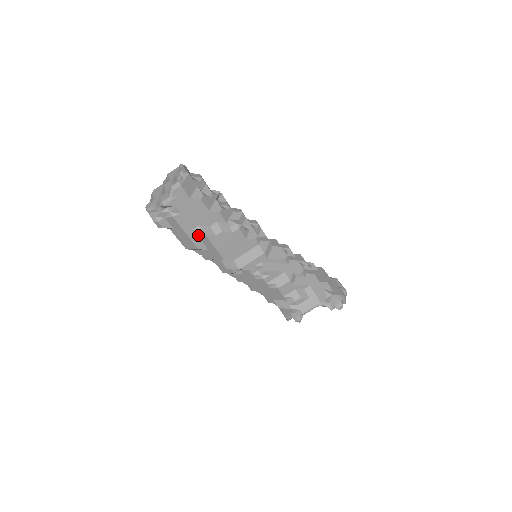
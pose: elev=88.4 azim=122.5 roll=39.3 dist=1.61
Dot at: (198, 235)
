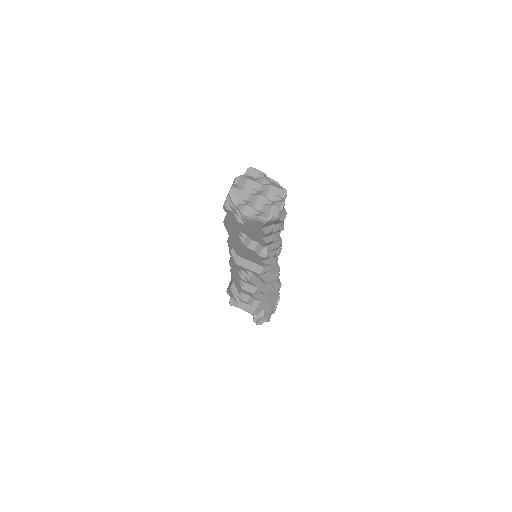
Dot at: (239, 235)
